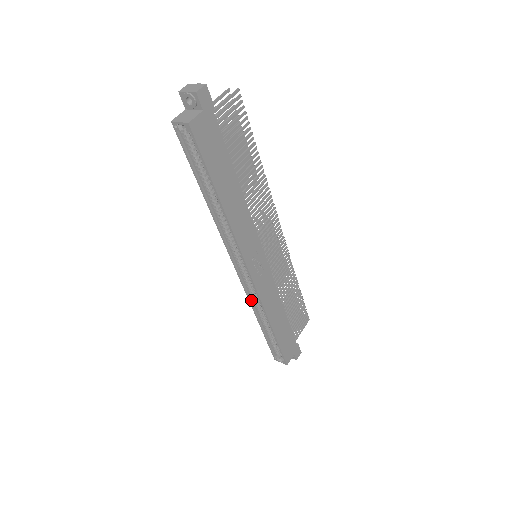
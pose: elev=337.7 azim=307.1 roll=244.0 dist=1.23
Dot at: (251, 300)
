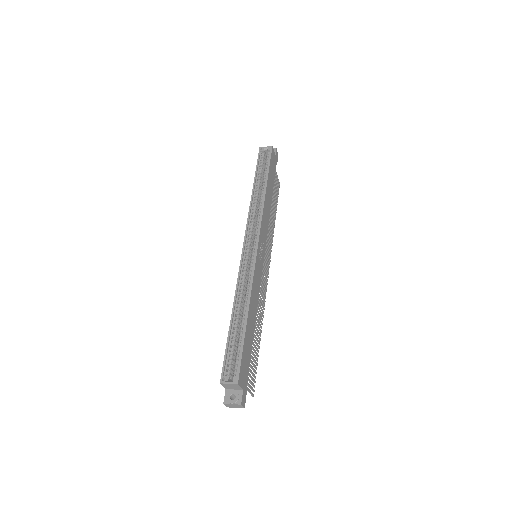
Dot at: (239, 282)
